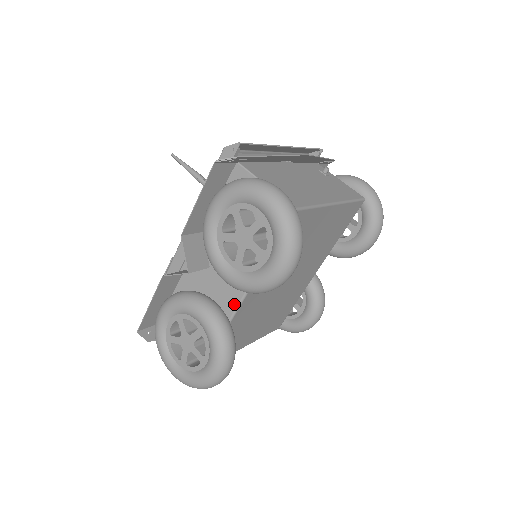
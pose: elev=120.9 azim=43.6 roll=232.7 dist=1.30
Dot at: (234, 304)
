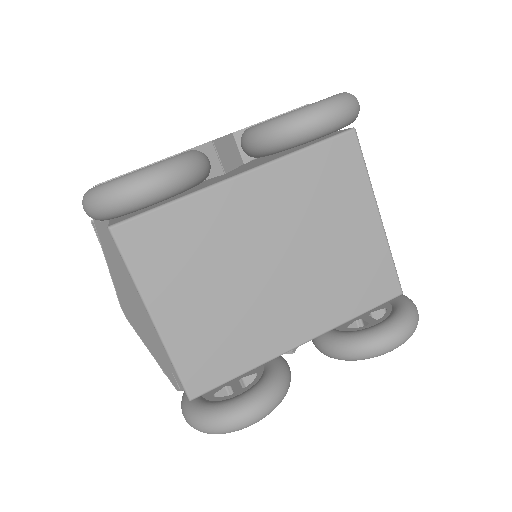
Dot at: (225, 179)
